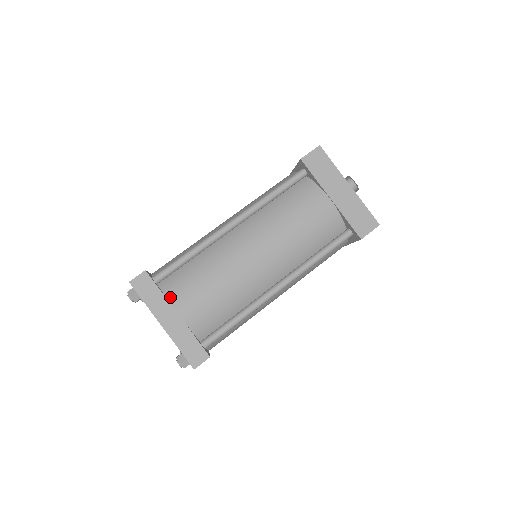
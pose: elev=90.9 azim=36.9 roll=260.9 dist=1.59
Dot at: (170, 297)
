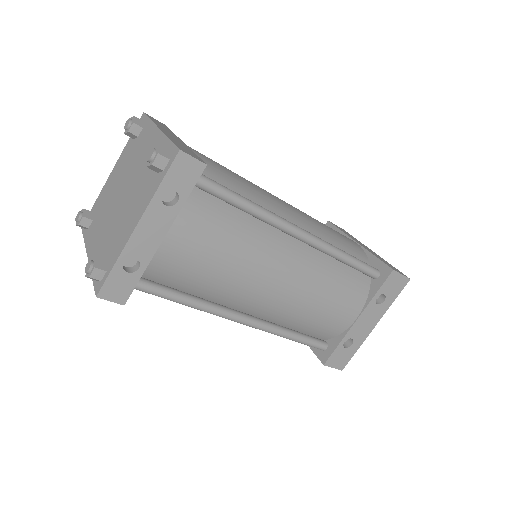
Dot at: occluded
